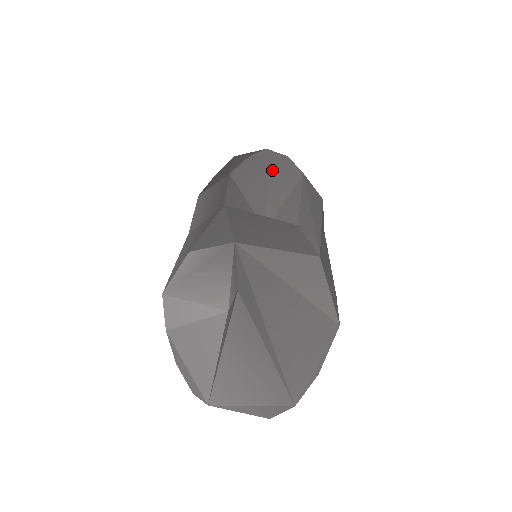
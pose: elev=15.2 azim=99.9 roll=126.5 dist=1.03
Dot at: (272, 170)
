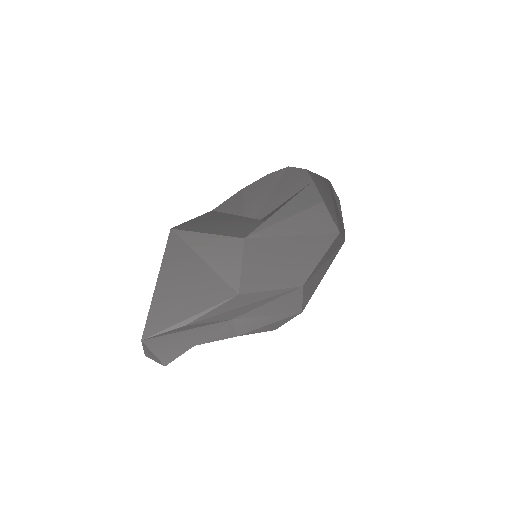
Dot at: (283, 182)
